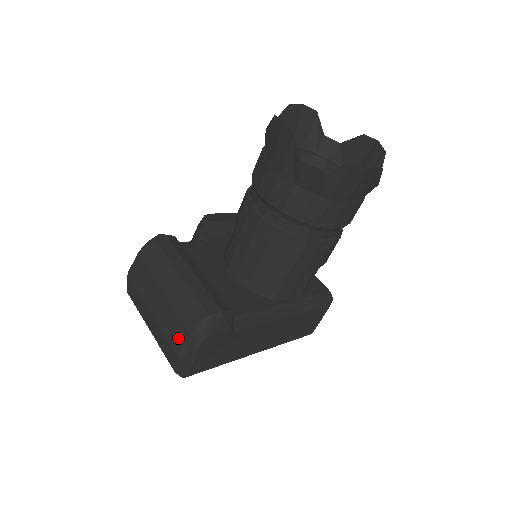
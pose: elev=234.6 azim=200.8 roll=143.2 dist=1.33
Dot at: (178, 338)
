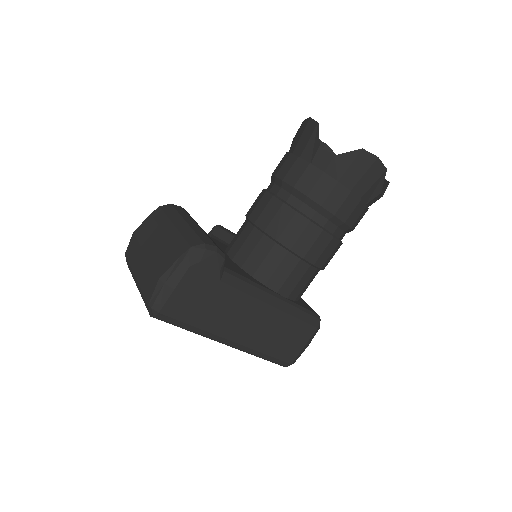
Dot at: (166, 263)
